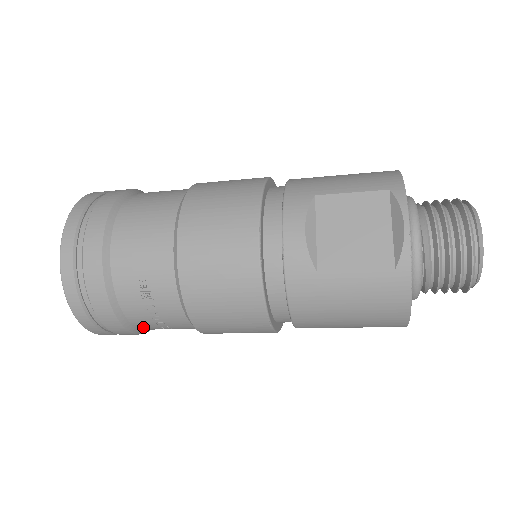
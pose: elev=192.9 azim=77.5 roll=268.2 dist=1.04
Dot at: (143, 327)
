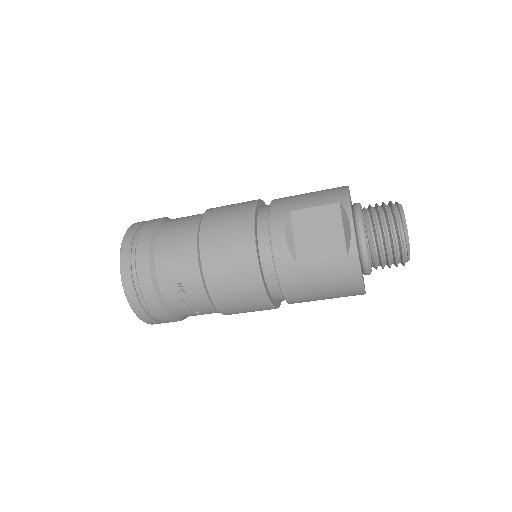
Dot at: (182, 315)
